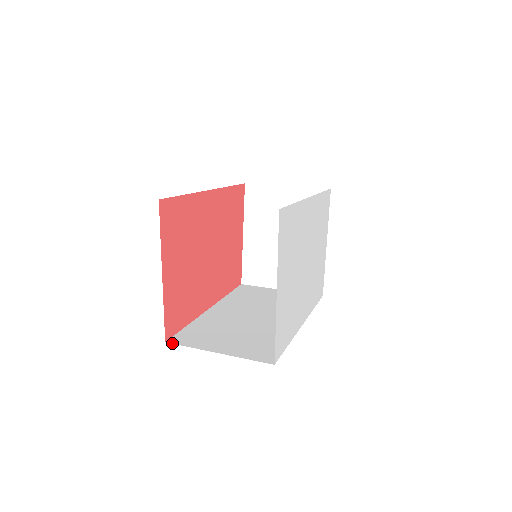
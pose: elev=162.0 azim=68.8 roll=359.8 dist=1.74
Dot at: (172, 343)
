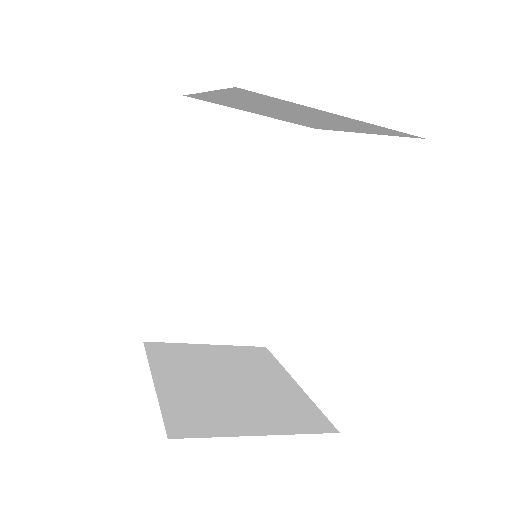
Dot at: (250, 92)
